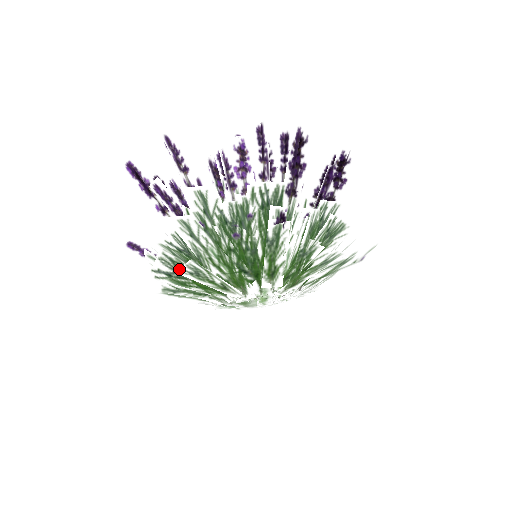
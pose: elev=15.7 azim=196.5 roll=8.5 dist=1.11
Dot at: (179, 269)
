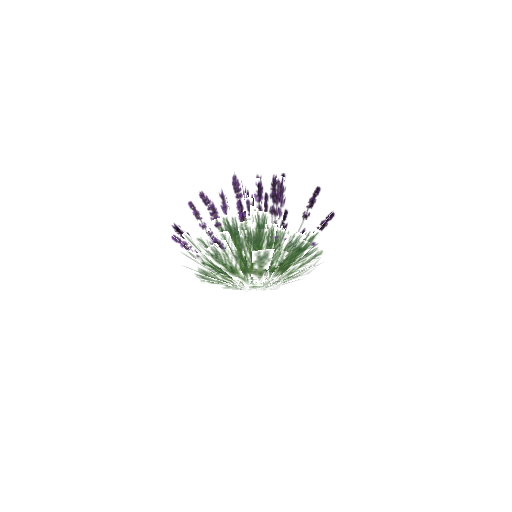
Dot at: (196, 277)
